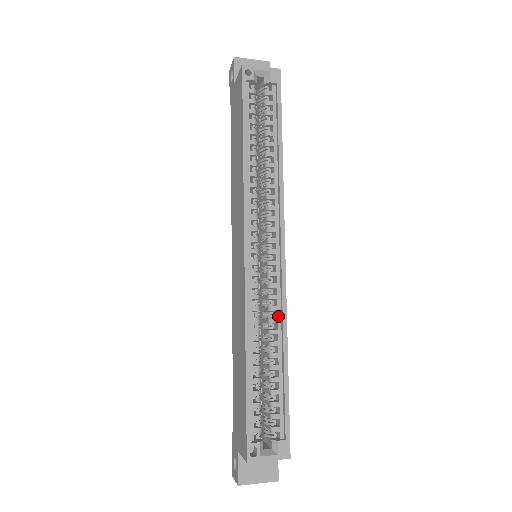
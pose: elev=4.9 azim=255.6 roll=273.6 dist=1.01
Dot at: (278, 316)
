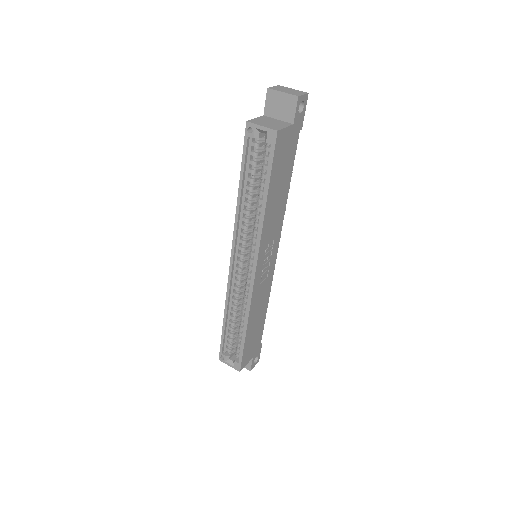
Dot at: (247, 305)
